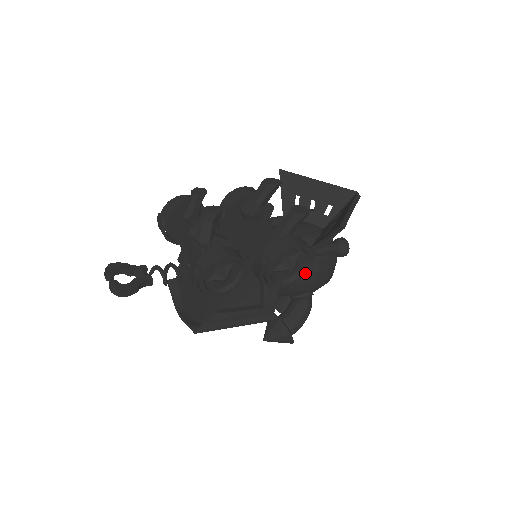
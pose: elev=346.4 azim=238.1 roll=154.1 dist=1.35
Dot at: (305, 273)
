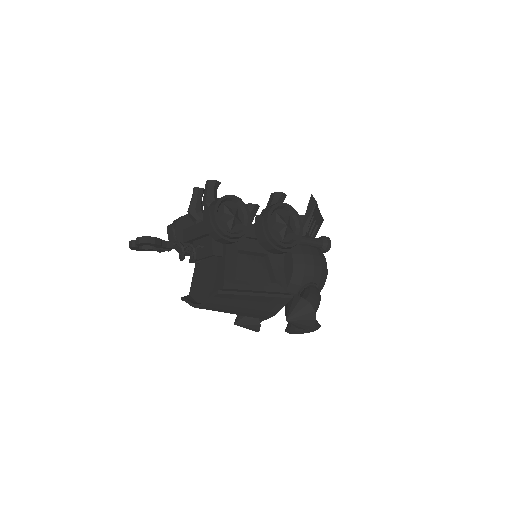
Dot at: (300, 238)
